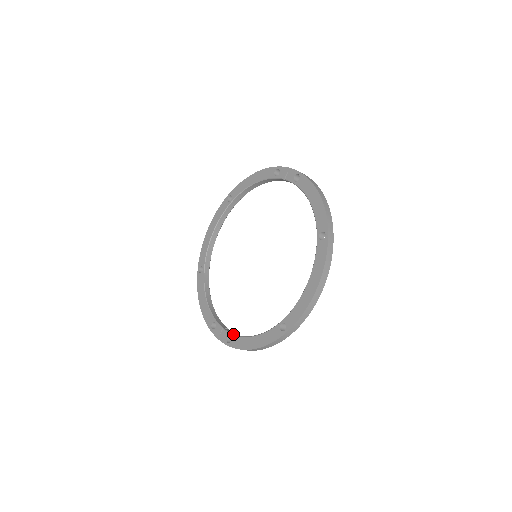
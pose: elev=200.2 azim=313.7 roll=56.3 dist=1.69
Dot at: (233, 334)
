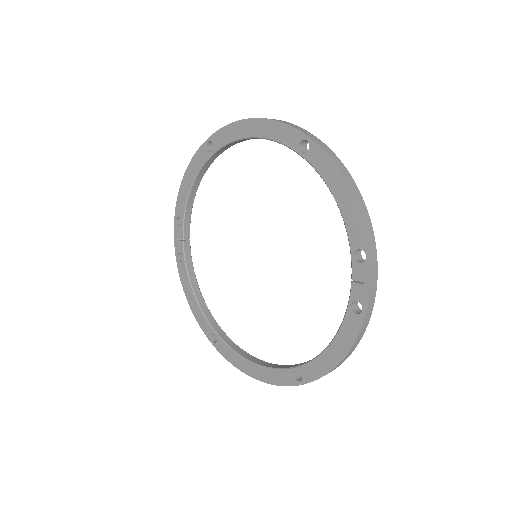
Dot at: (185, 262)
